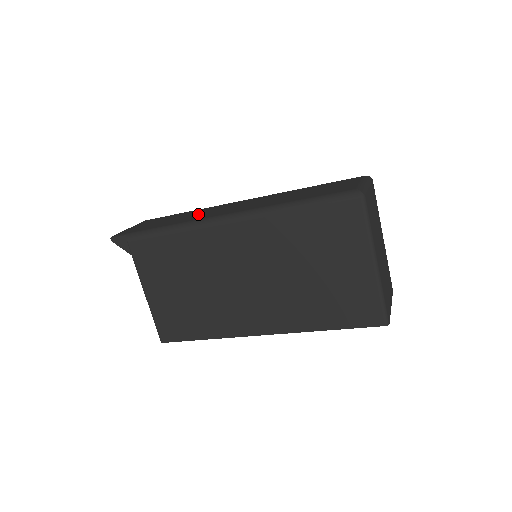
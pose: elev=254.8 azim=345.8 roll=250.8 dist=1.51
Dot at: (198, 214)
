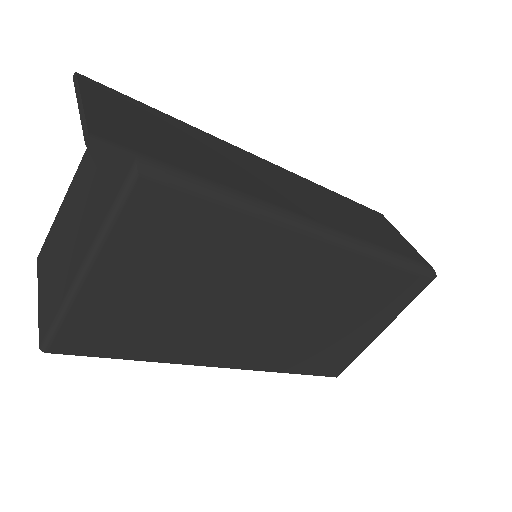
Dot at: (241, 168)
